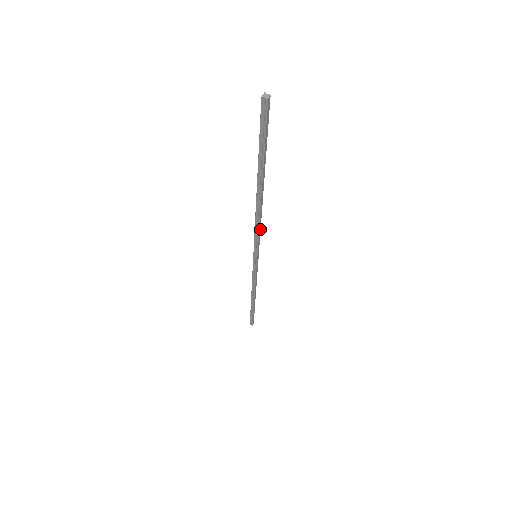
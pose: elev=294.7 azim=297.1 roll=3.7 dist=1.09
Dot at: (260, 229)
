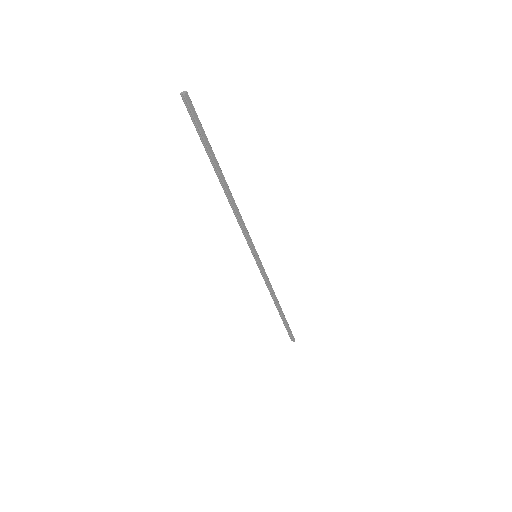
Dot at: occluded
